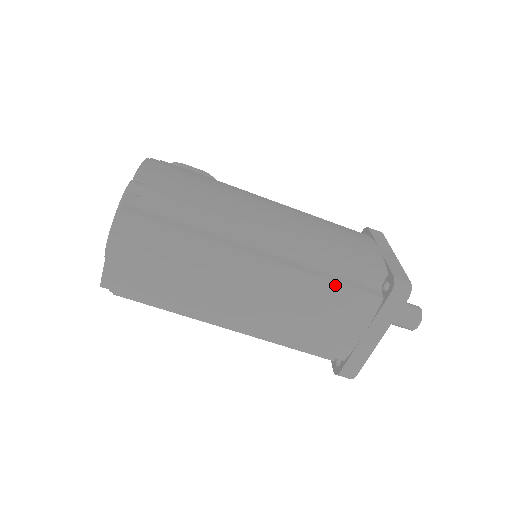
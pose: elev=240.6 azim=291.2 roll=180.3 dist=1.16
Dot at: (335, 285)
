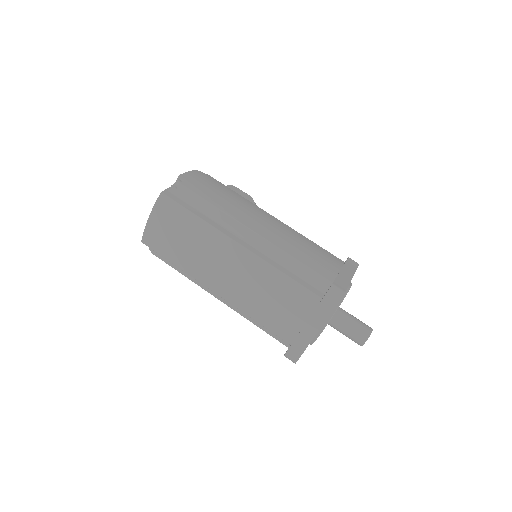
Dot at: (287, 278)
